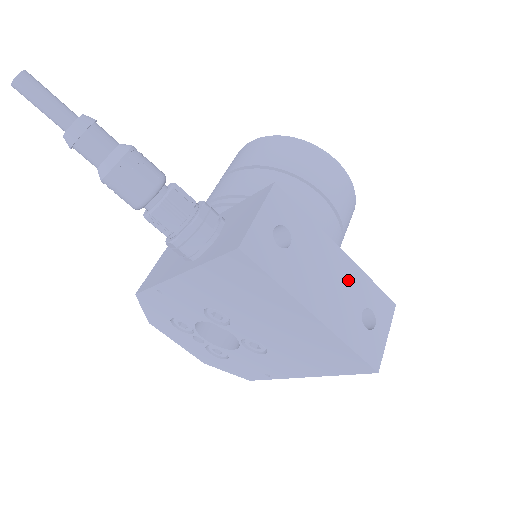
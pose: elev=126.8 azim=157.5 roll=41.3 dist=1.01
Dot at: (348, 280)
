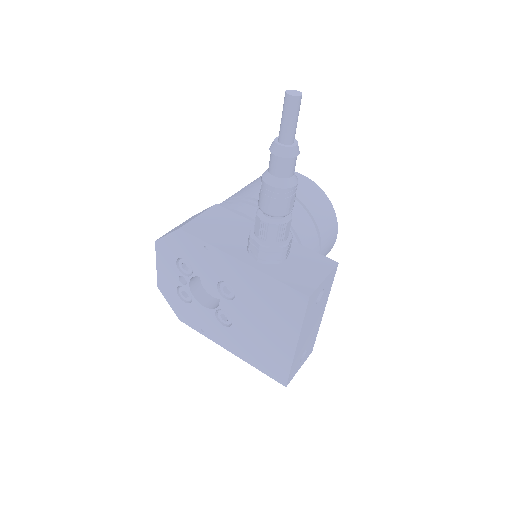
Dot at: (314, 331)
